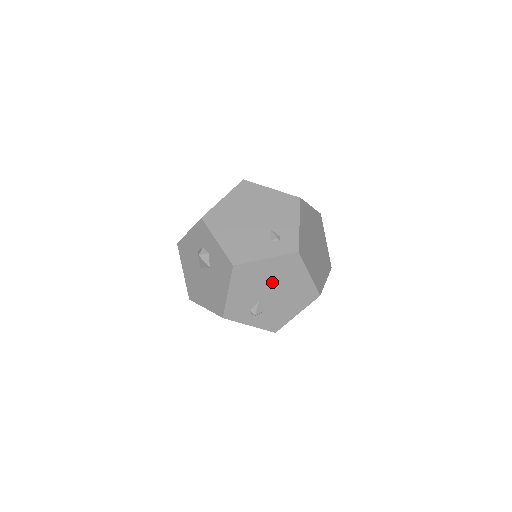
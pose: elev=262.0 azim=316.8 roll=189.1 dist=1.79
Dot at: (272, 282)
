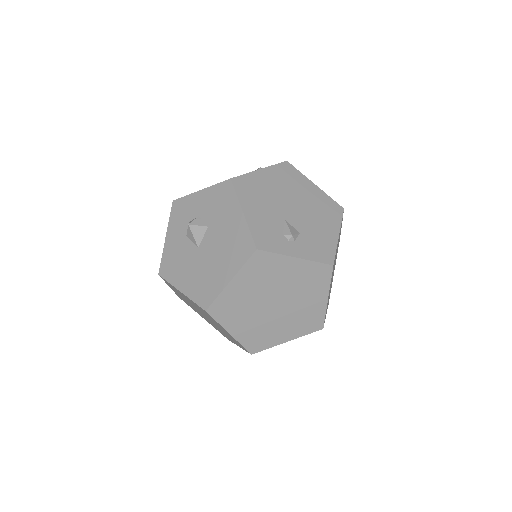
Dot at: (284, 196)
